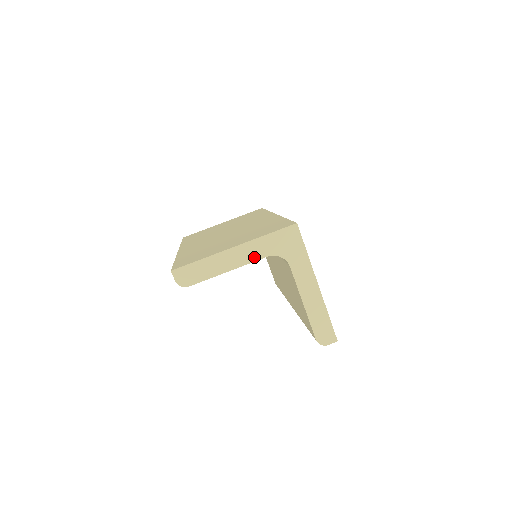
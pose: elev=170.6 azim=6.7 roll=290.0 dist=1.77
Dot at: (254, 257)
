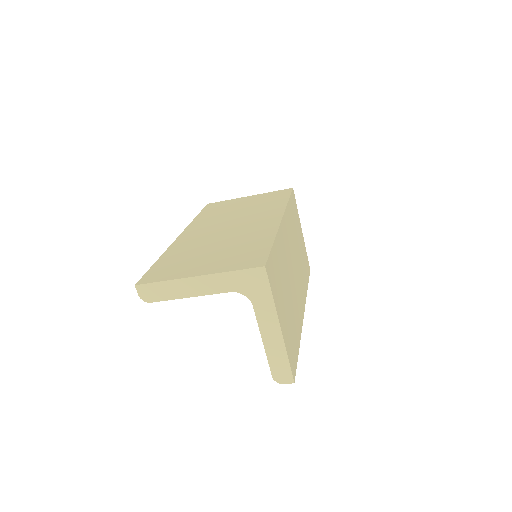
Dot at: (216, 290)
